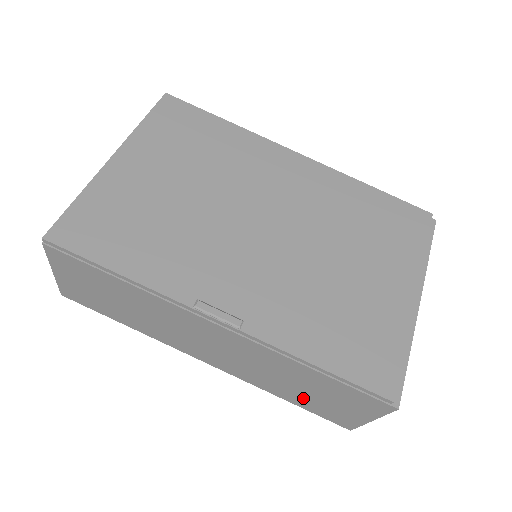
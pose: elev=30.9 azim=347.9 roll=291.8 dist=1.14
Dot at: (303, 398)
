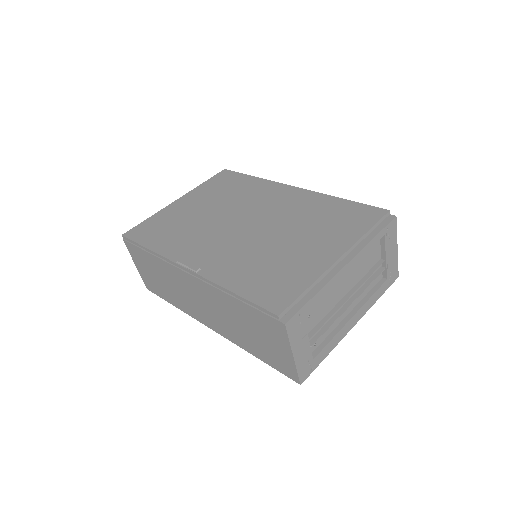
Dot at: (258, 346)
